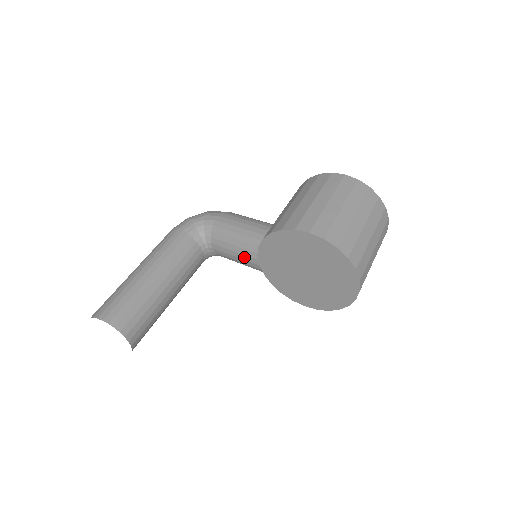
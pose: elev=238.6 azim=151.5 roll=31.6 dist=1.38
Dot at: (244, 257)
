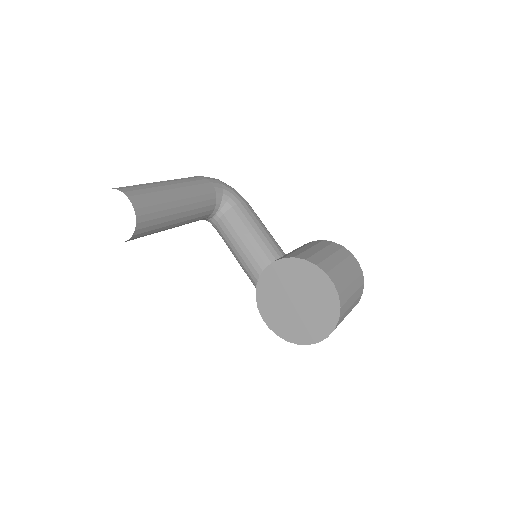
Dot at: (244, 248)
